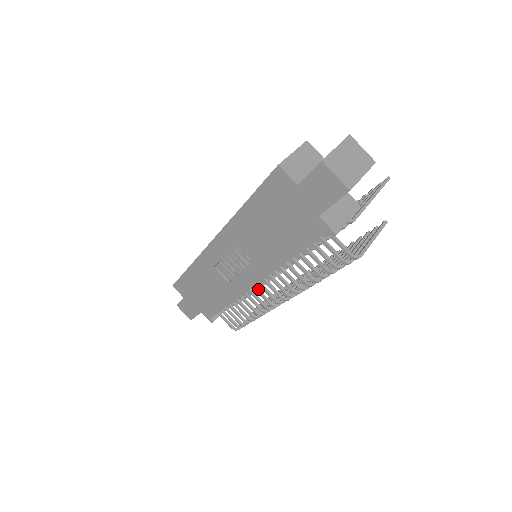
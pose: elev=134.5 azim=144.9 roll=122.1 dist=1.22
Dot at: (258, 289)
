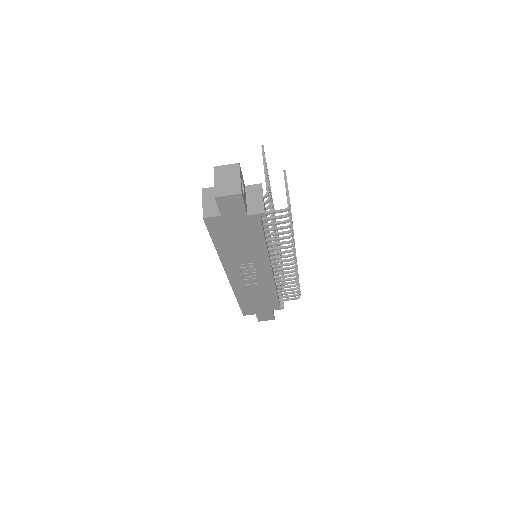
Dot at: (277, 269)
